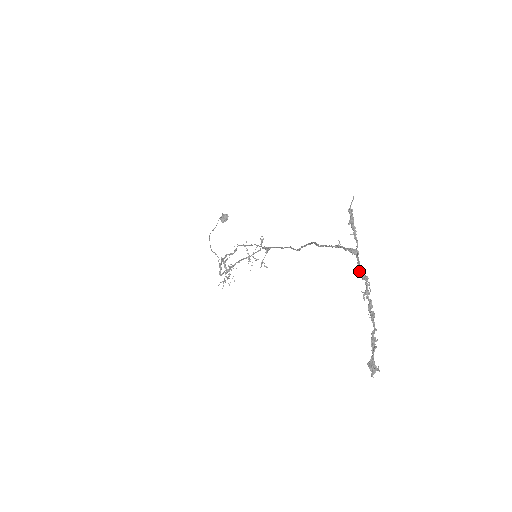
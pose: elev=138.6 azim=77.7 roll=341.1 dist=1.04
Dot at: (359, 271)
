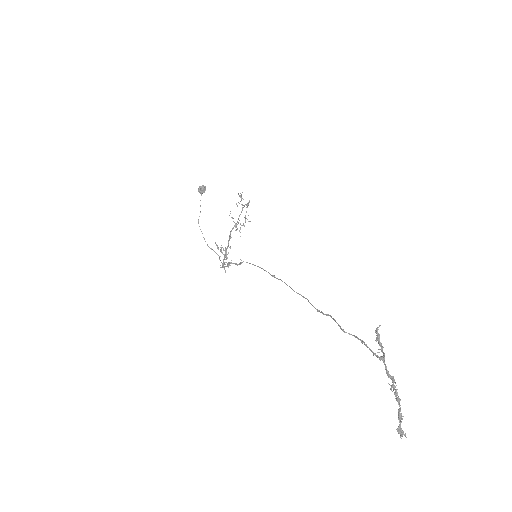
Dot at: (387, 374)
